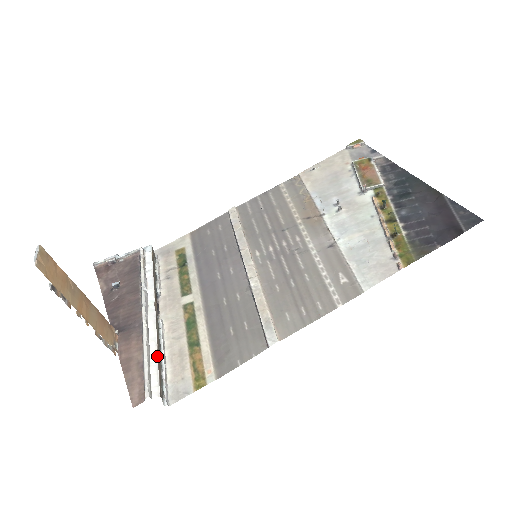
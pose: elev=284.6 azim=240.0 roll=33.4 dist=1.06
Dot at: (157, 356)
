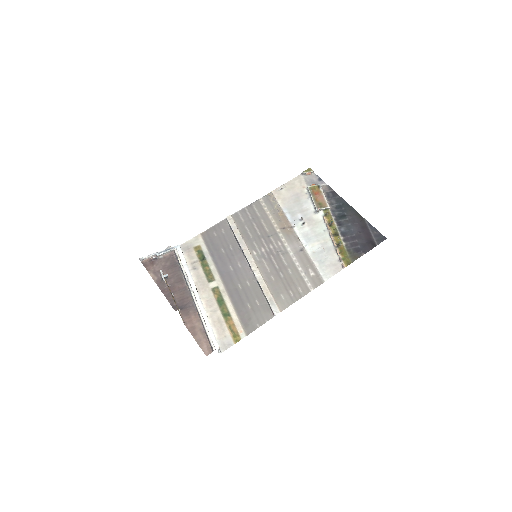
Dot at: occluded
